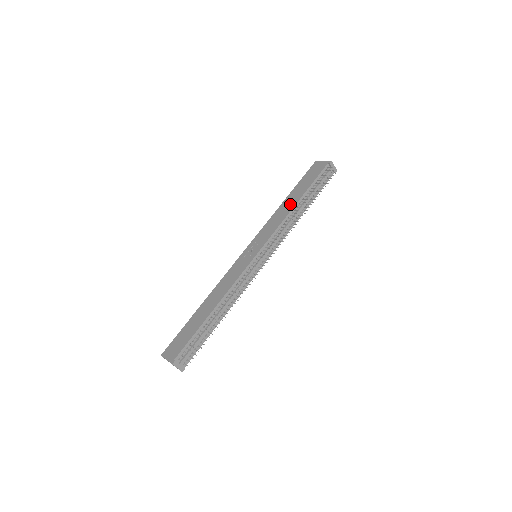
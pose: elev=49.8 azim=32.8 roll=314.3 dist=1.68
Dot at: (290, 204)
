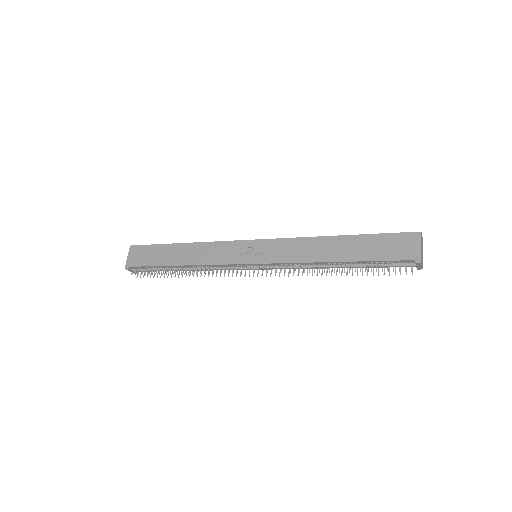
Dot at: (329, 252)
